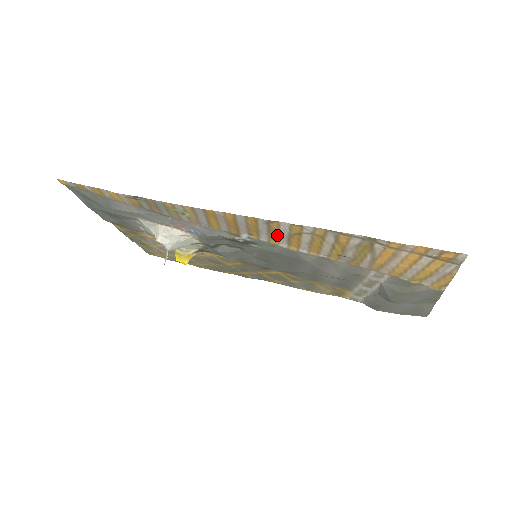
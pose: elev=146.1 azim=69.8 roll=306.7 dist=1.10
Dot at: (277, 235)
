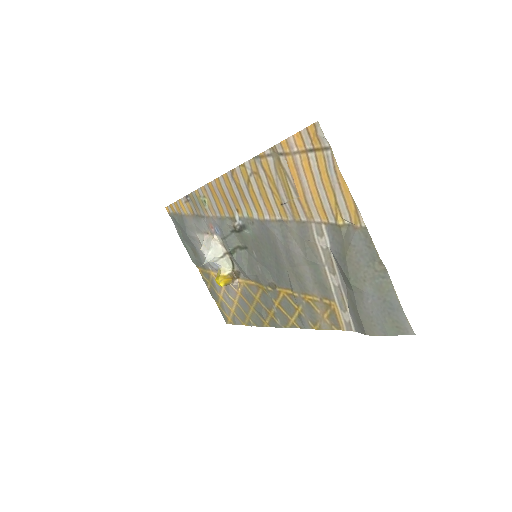
Dot at: (244, 196)
